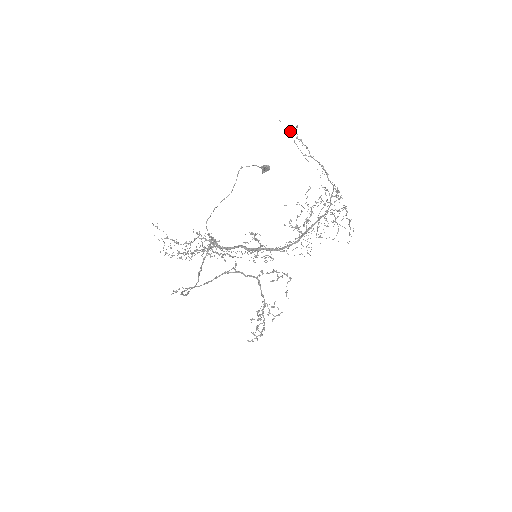
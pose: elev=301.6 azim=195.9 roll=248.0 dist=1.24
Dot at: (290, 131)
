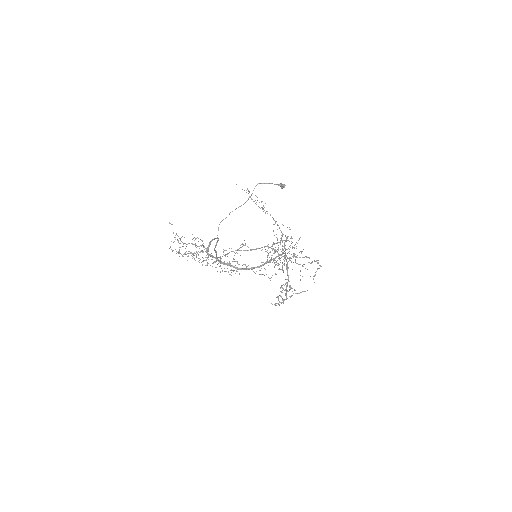
Dot at: (246, 192)
